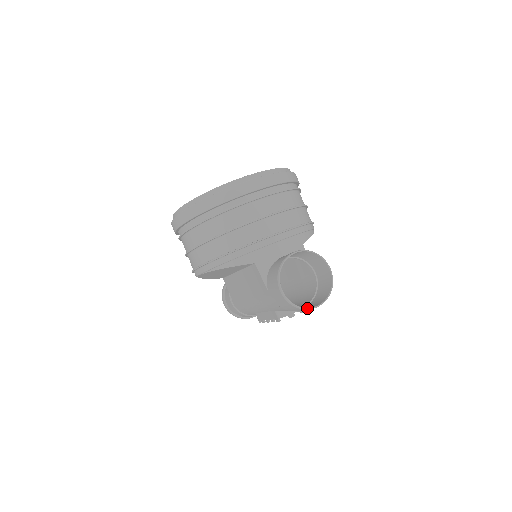
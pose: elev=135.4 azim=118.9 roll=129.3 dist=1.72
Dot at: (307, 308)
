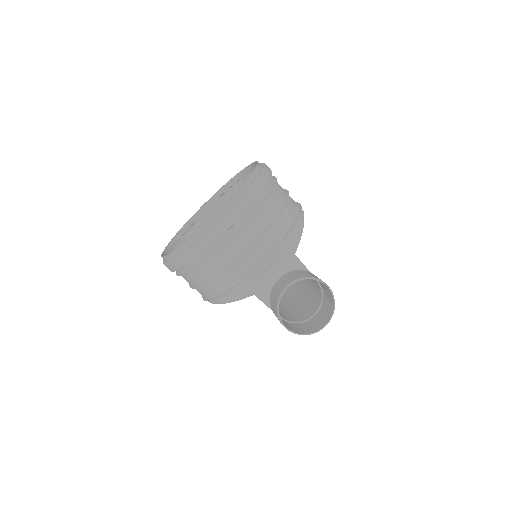
Dot at: (316, 332)
